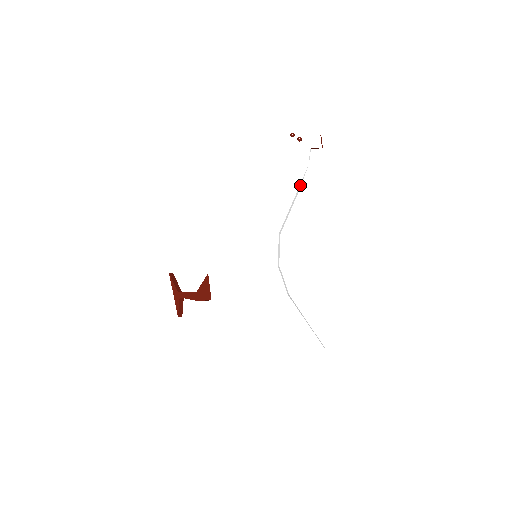
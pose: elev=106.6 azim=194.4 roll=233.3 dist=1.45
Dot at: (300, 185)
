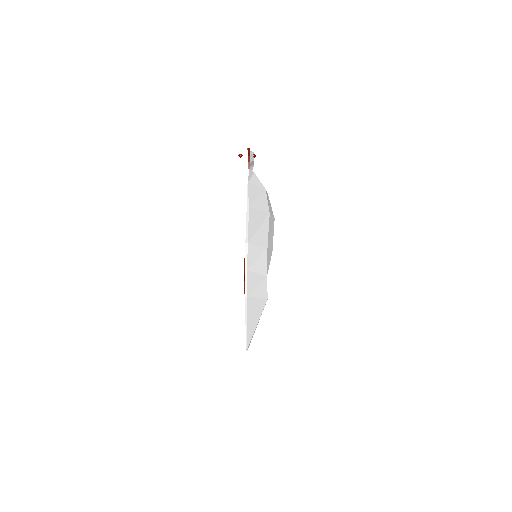
Dot at: (248, 202)
